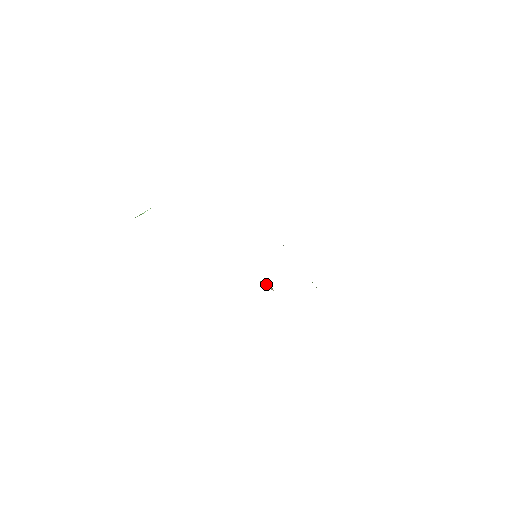
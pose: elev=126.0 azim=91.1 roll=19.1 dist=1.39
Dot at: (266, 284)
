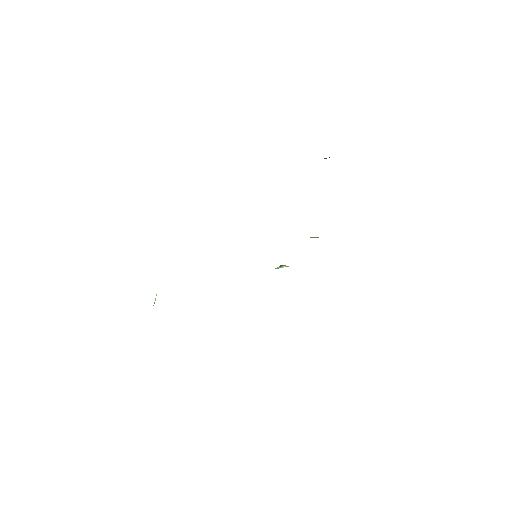
Dot at: (280, 267)
